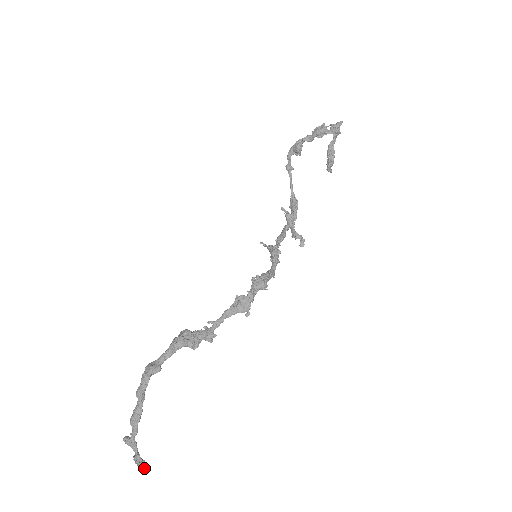
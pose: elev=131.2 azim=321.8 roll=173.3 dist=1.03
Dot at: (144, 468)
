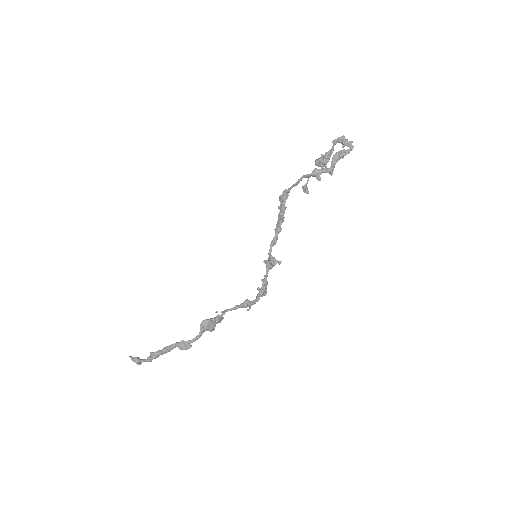
Dot at: occluded
